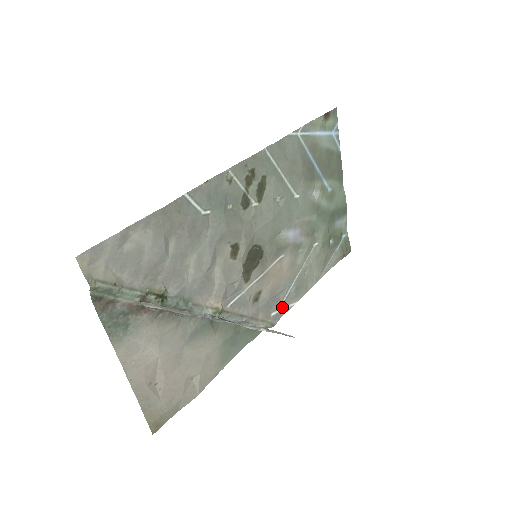
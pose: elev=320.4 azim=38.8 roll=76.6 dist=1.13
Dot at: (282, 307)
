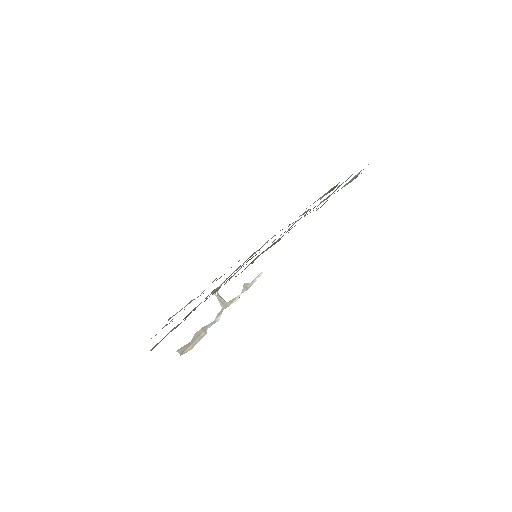
Dot at: occluded
